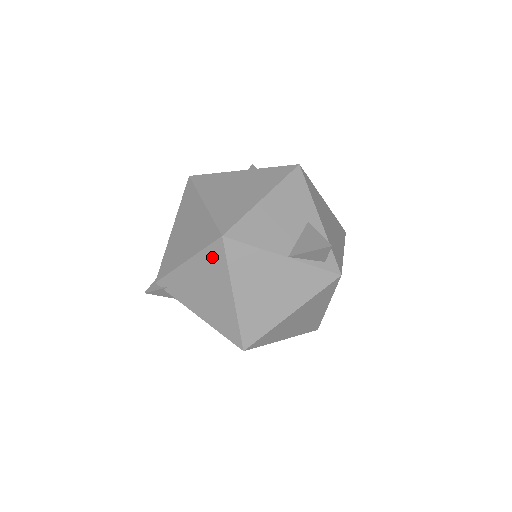
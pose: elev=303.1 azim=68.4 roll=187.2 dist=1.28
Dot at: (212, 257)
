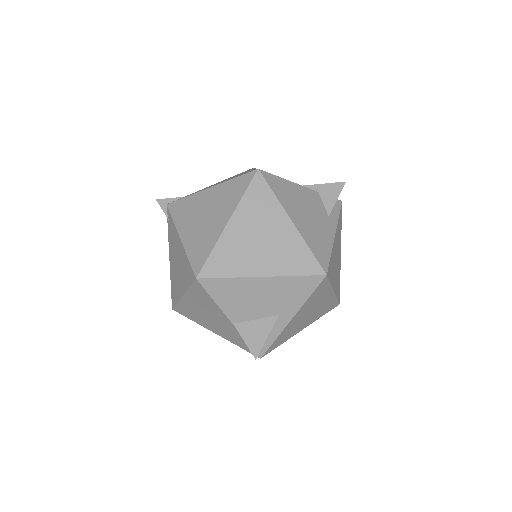
Dot at: (188, 269)
